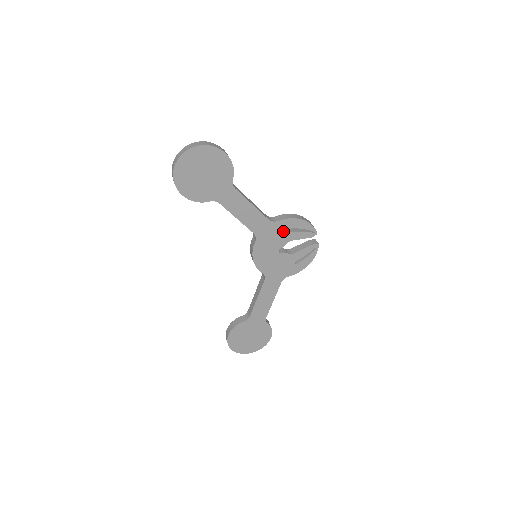
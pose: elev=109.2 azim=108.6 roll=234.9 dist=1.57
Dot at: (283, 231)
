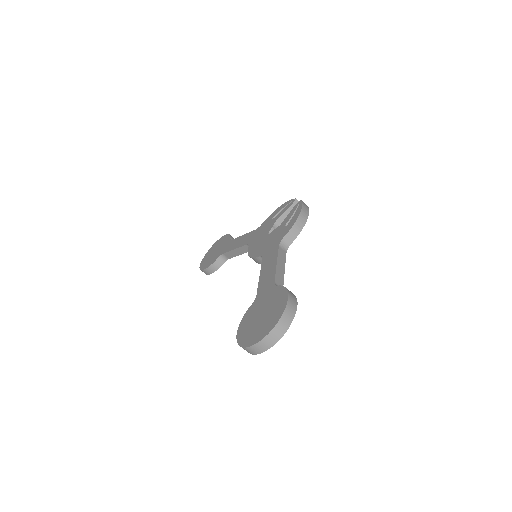
Dot at: occluded
